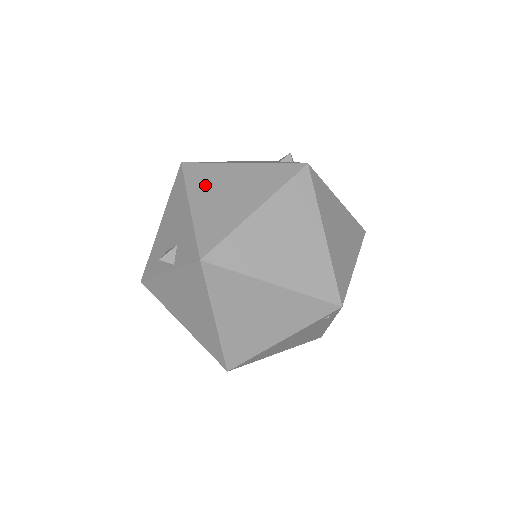
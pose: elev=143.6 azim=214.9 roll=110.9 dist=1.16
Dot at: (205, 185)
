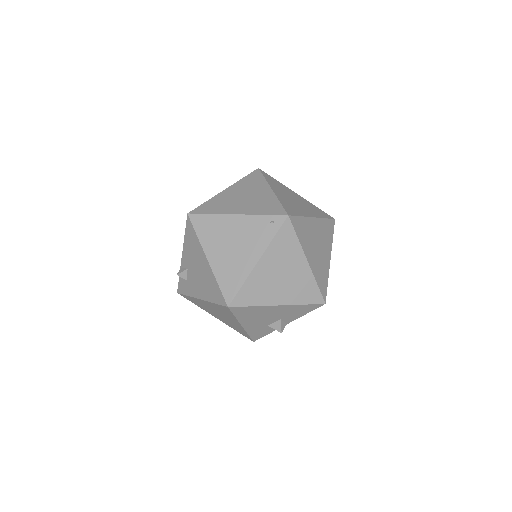
Dot at: occluded
